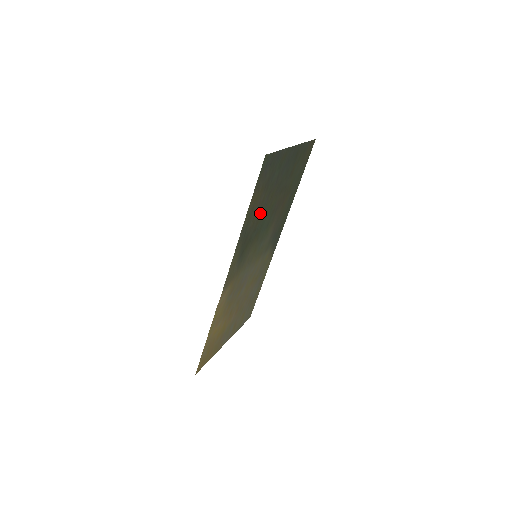
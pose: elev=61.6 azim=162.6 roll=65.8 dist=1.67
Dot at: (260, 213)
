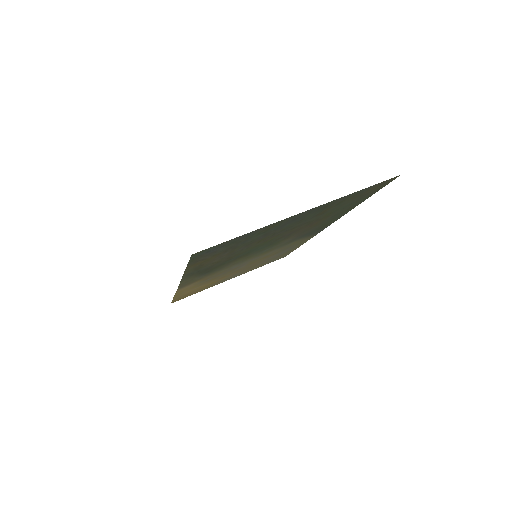
Dot at: (233, 254)
